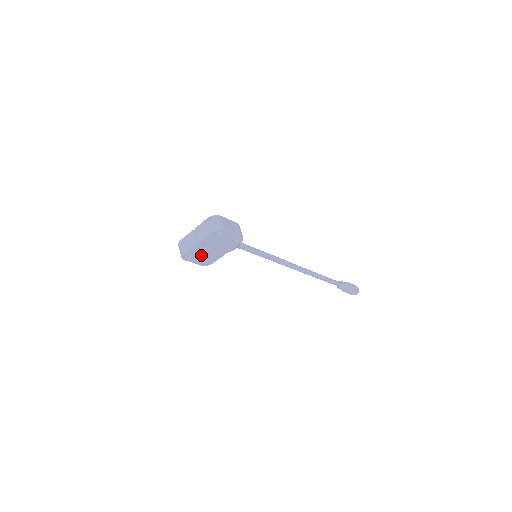
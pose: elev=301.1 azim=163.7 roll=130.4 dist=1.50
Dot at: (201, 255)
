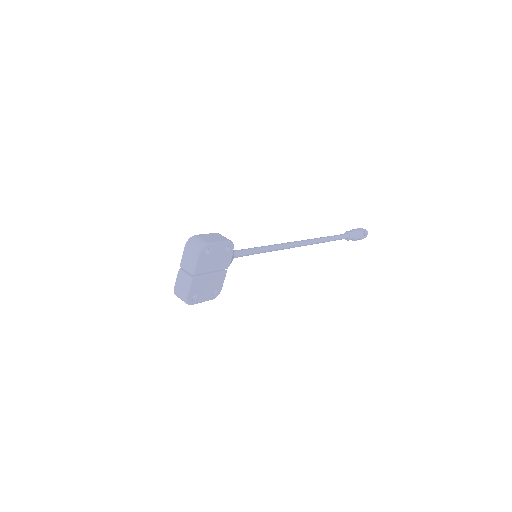
Dot at: (204, 288)
